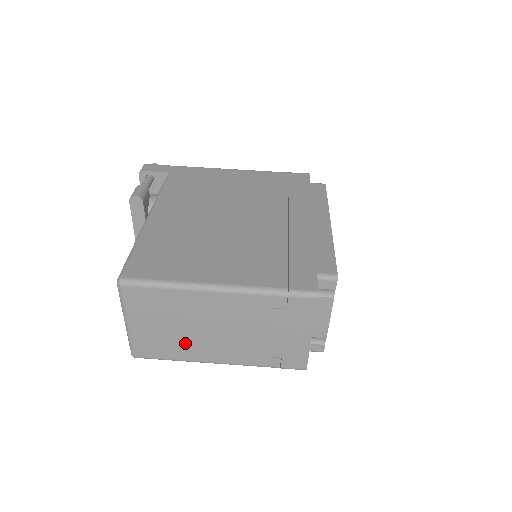
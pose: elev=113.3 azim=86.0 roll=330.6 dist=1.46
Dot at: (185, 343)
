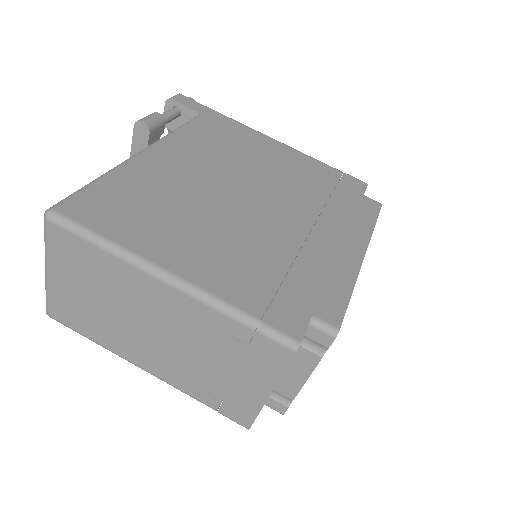
Dot at: (110, 327)
